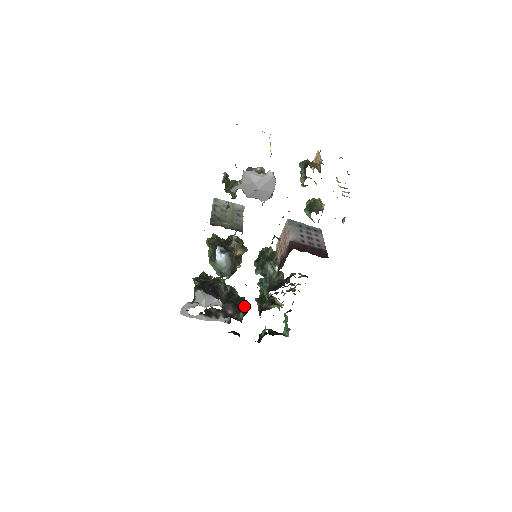
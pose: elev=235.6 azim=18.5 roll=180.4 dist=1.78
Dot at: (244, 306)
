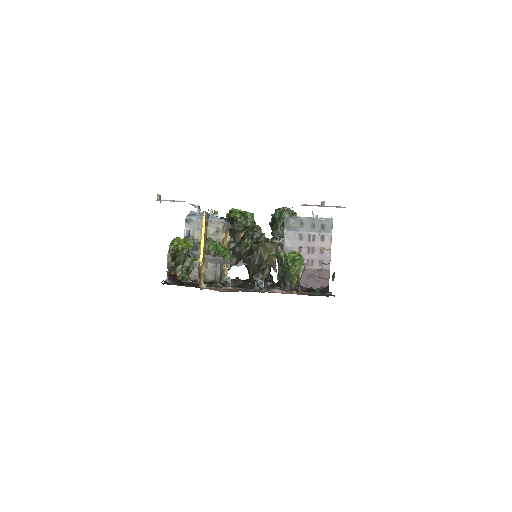
Dot at: occluded
